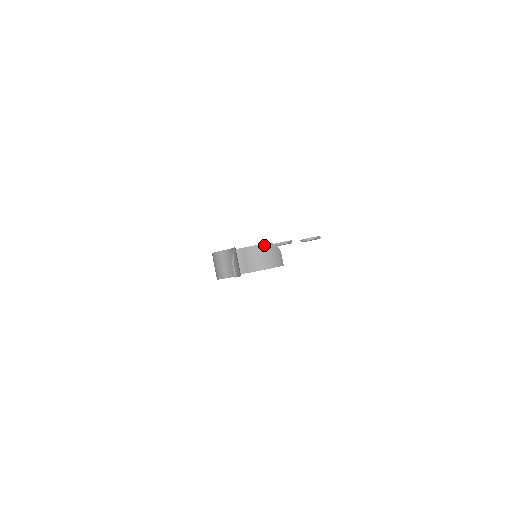
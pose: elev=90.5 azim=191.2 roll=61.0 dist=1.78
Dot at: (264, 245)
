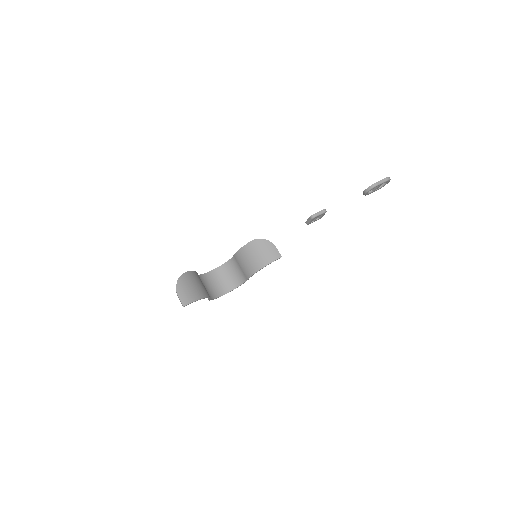
Dot at: (247, 245)
